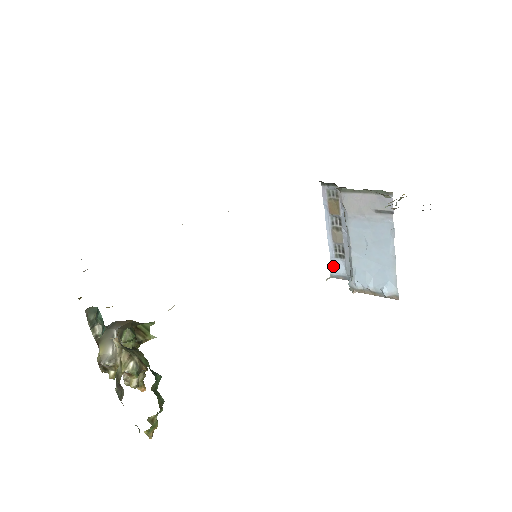
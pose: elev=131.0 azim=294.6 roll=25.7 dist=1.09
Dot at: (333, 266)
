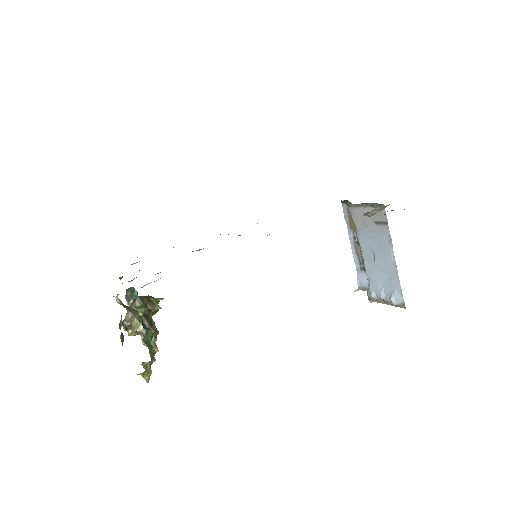
Dot at: (359, 279)
